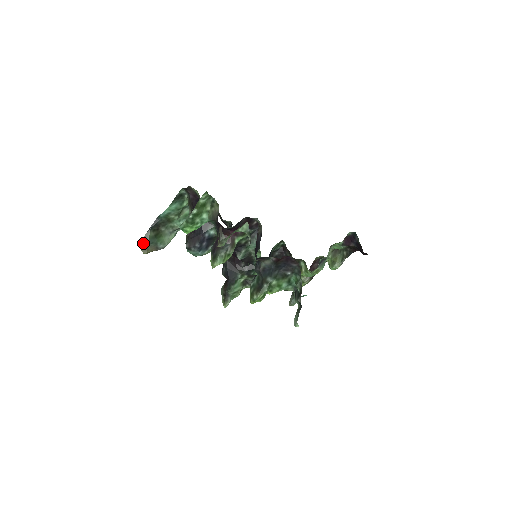
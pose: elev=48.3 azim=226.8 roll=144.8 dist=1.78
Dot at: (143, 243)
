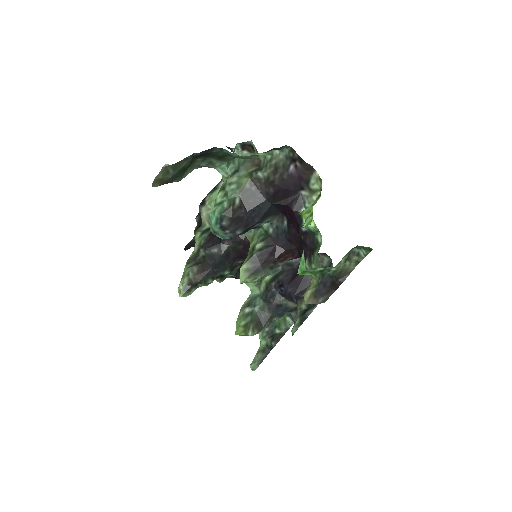
Dot at: (166, 170)
